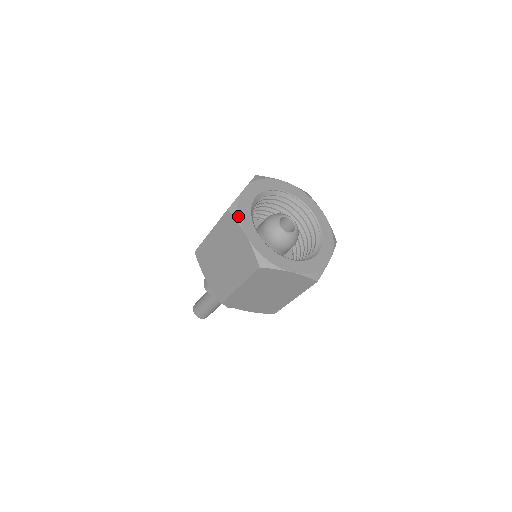
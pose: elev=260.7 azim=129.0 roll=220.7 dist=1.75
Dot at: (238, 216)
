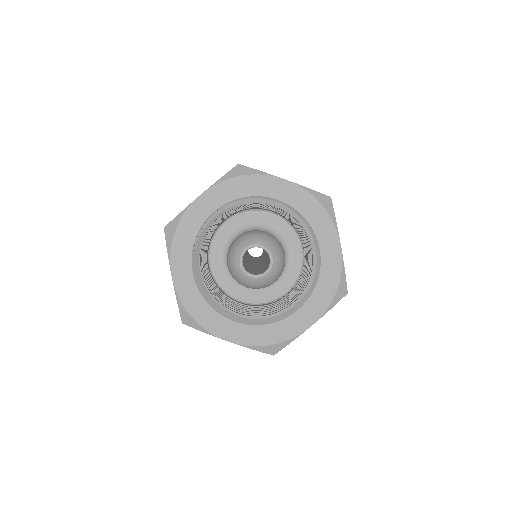
Dot at: (199, 326)
